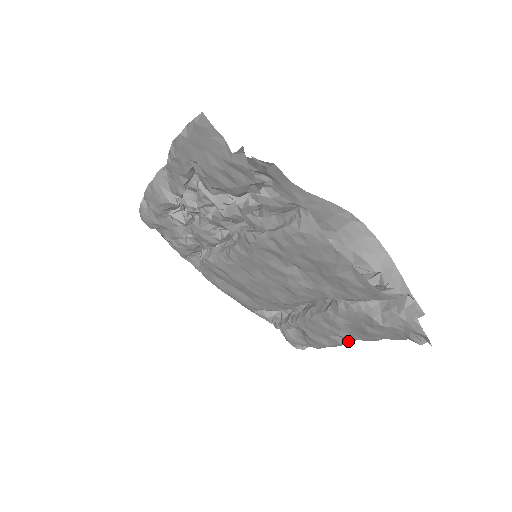
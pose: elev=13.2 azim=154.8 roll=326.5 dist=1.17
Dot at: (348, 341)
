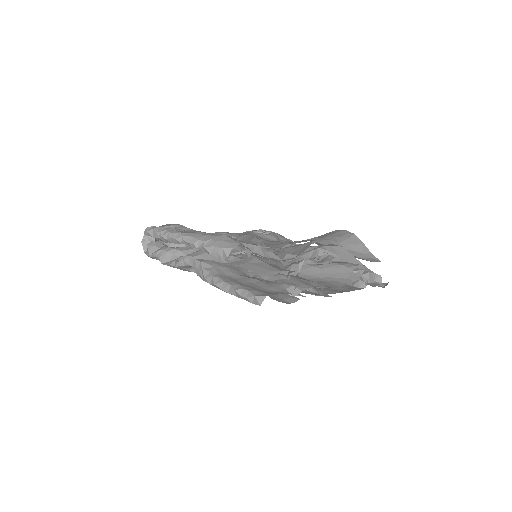
Dot at: occluded
